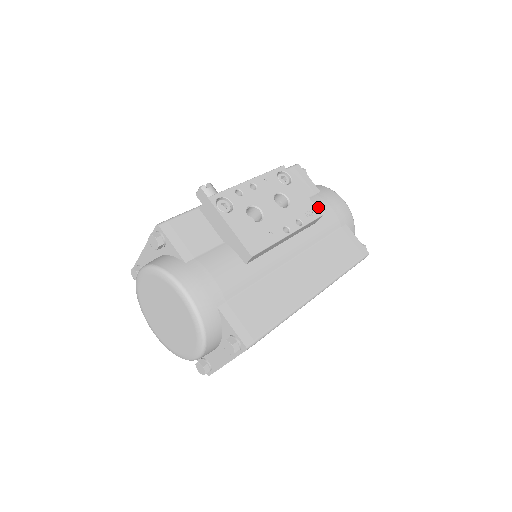
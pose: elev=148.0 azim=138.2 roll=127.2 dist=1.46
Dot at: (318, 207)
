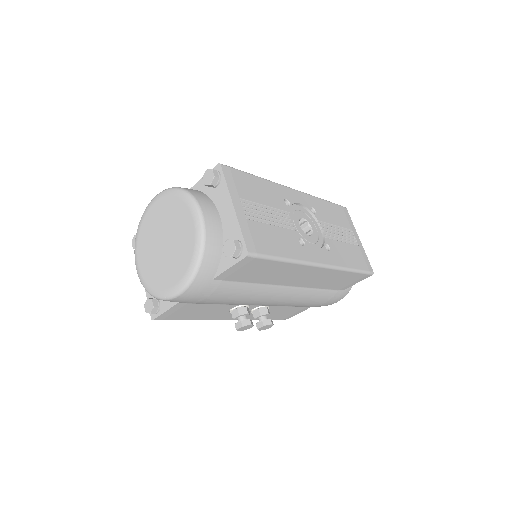
Dot at: occluded
